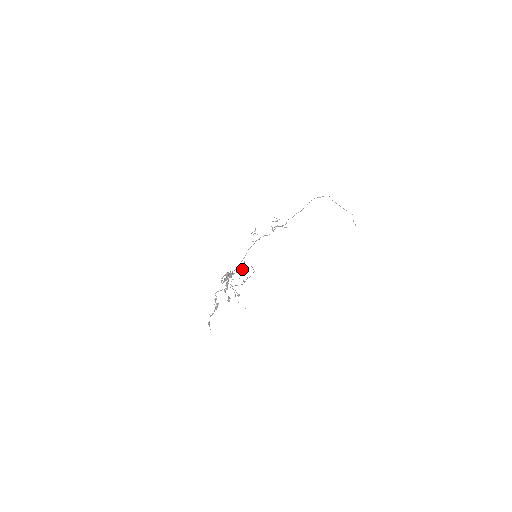
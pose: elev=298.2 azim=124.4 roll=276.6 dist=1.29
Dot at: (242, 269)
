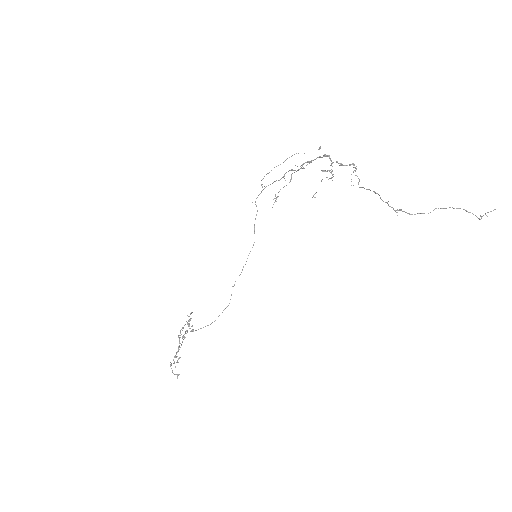
Dot at: (201, 328)
